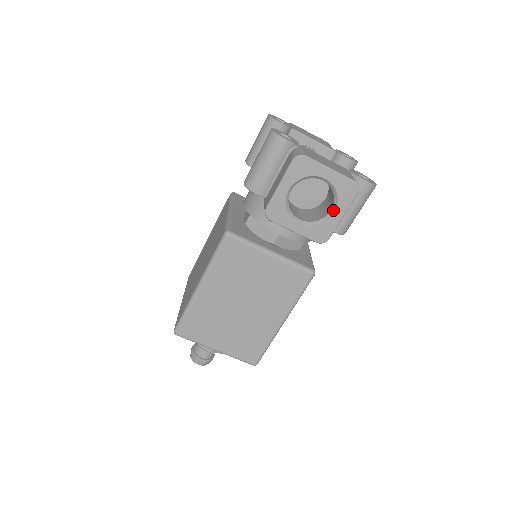
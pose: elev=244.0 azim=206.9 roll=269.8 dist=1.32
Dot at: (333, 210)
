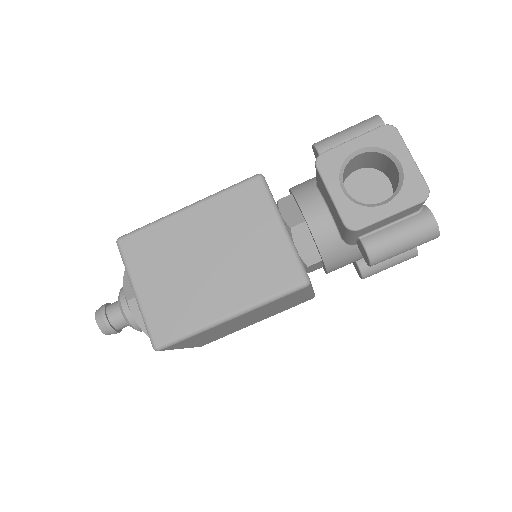
Dot at: (386, 202)
